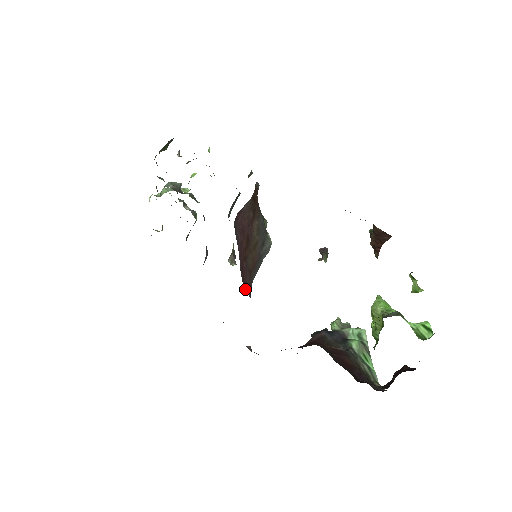
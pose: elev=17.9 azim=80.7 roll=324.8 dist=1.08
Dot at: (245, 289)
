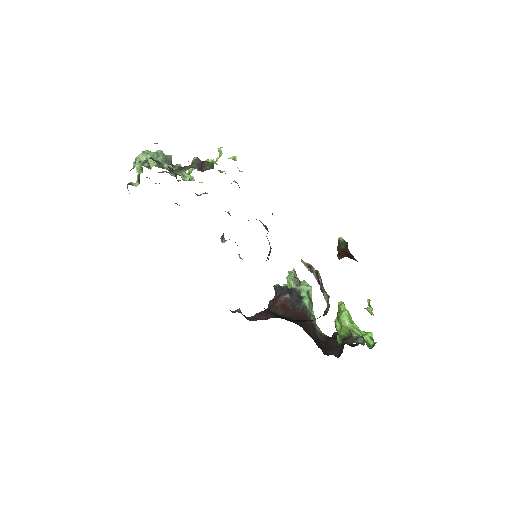
Dot at: occluded
